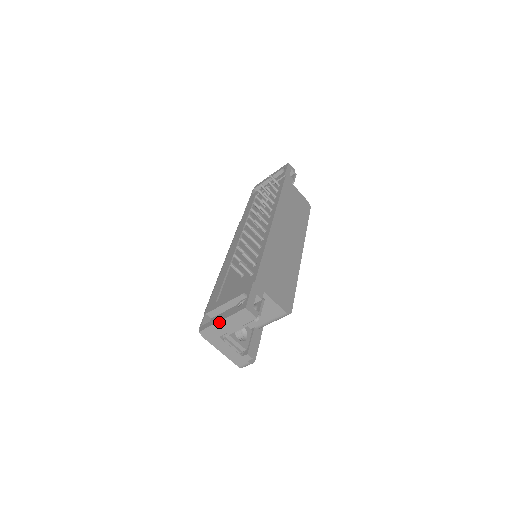
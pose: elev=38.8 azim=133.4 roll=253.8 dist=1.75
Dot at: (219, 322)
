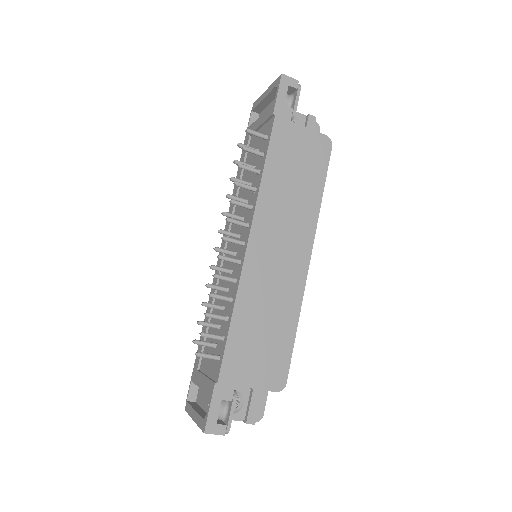
Dot at: (193, 419)
